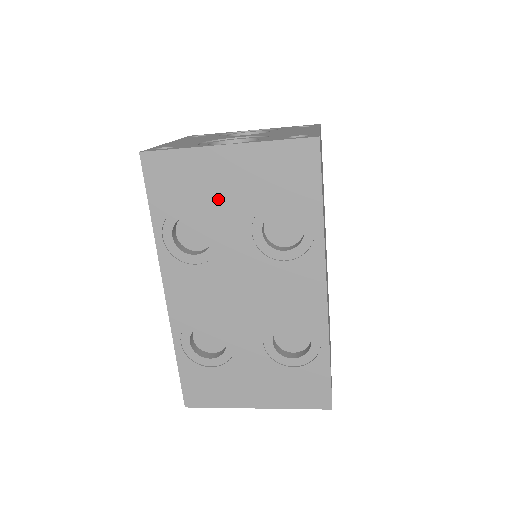
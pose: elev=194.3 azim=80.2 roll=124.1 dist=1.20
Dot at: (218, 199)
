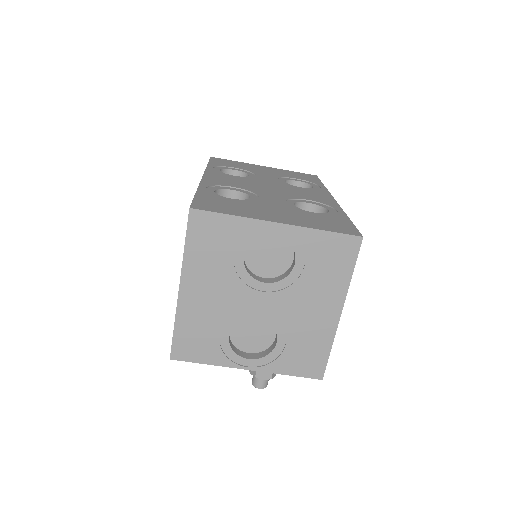
Dot at: (256, 171)
